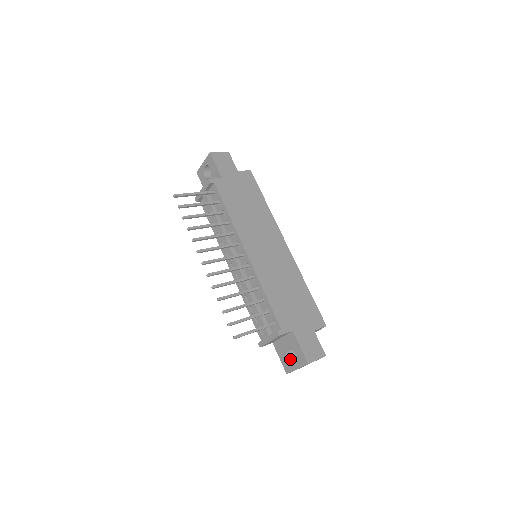
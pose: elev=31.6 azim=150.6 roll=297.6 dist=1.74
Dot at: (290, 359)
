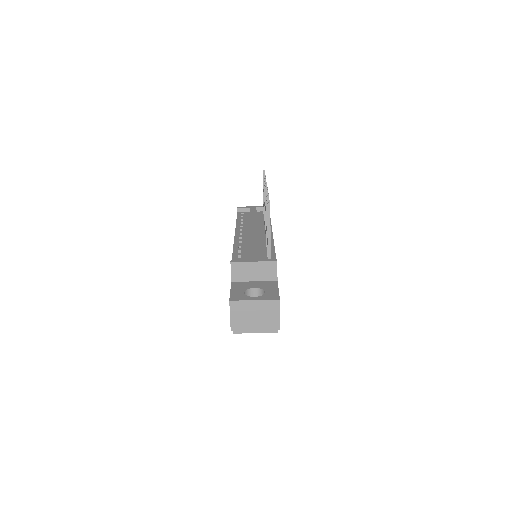
Dot at: occluded
